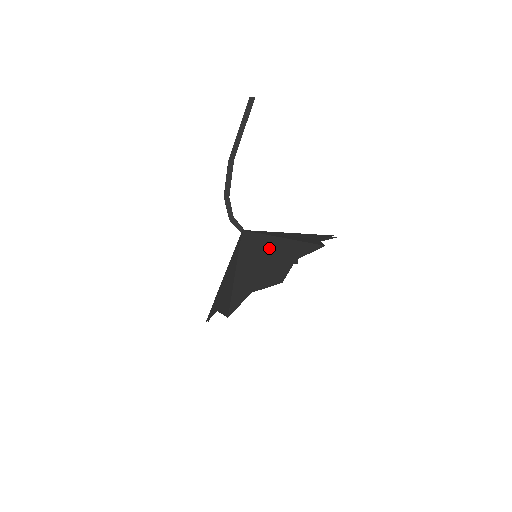
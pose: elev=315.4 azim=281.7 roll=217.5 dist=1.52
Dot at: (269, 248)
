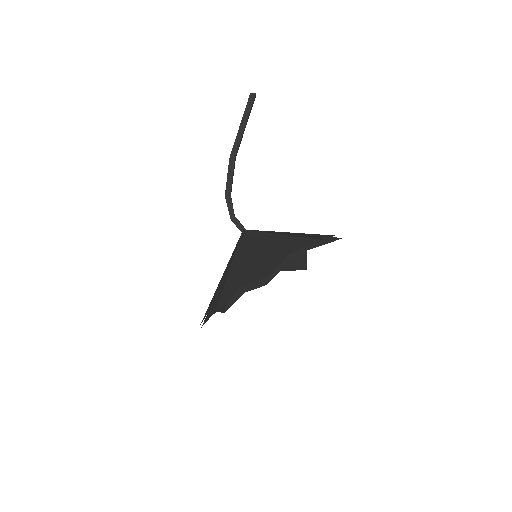
Dot at: (265, 244)
